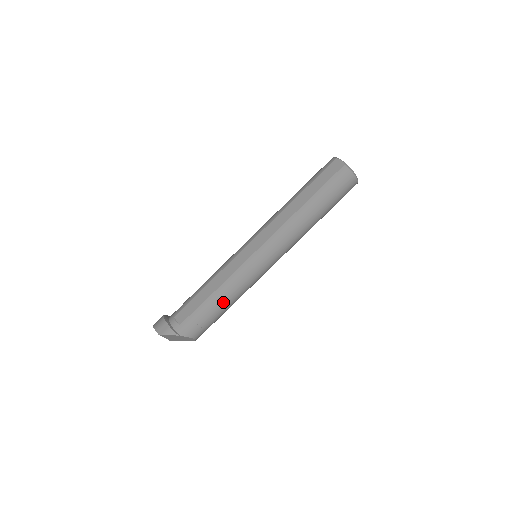
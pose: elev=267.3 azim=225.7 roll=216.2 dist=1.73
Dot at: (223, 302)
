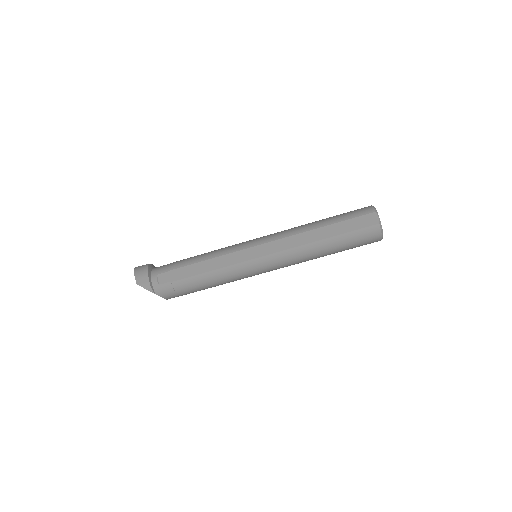
Dot at: (207, 284)
